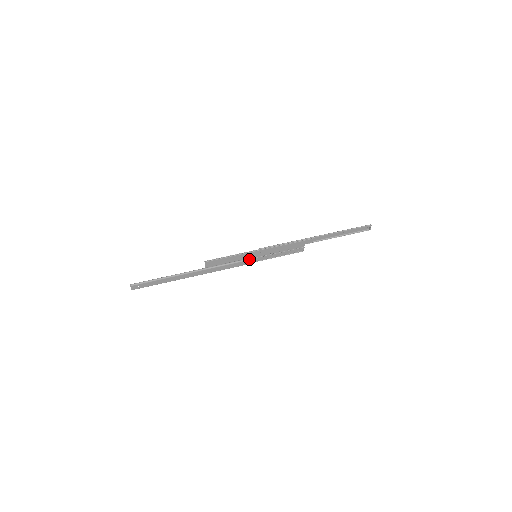
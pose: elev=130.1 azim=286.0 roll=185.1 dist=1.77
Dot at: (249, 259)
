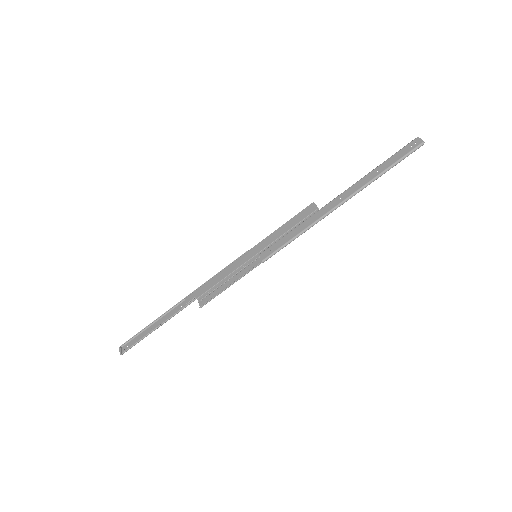
Dot at: (247, 262)
